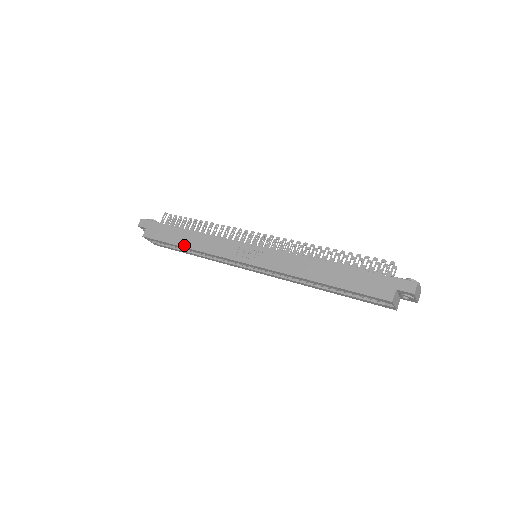
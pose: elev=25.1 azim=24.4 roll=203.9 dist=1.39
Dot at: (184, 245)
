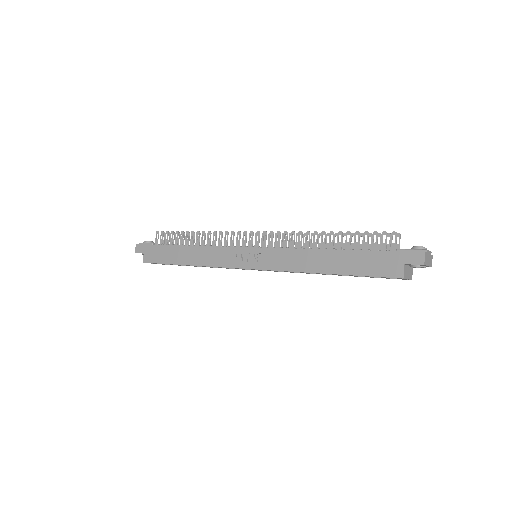
Dot at: (184, 263)
